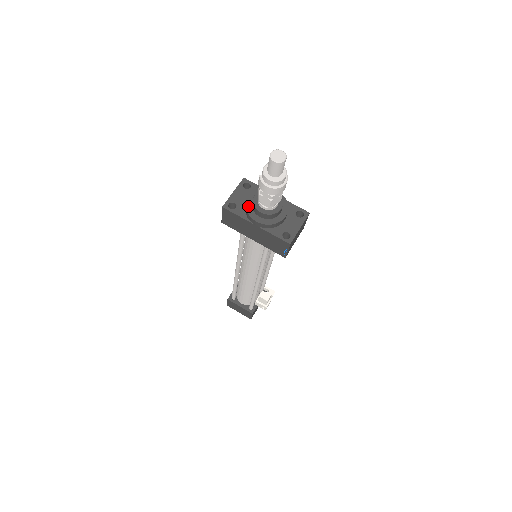
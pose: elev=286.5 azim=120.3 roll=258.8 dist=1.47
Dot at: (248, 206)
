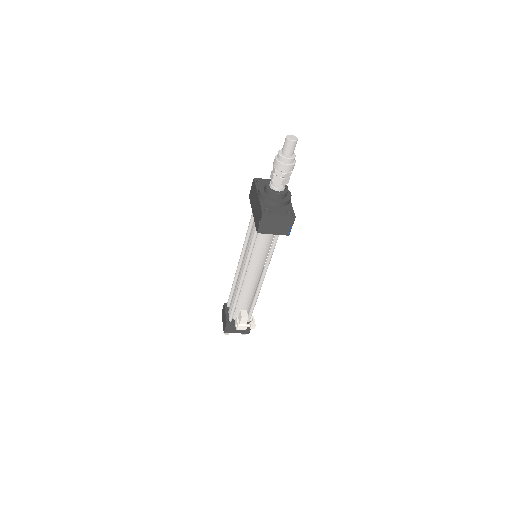
Dot at: occluded
